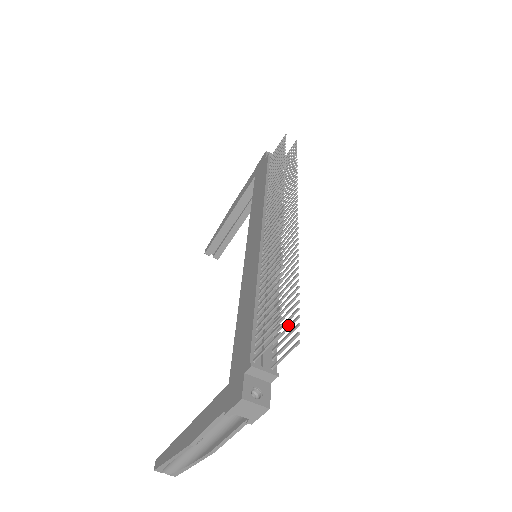
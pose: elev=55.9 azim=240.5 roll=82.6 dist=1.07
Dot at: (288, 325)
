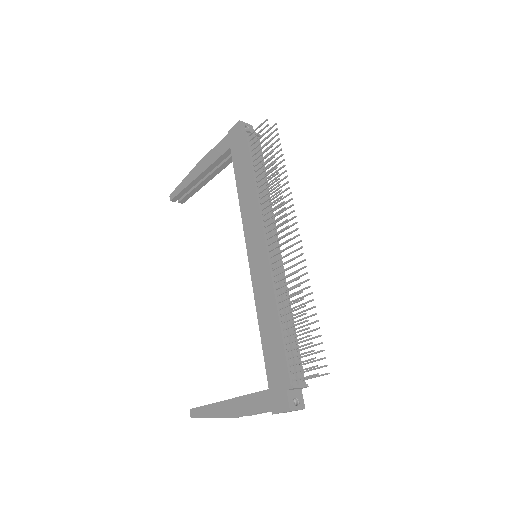
Dot at: (314, 352)
